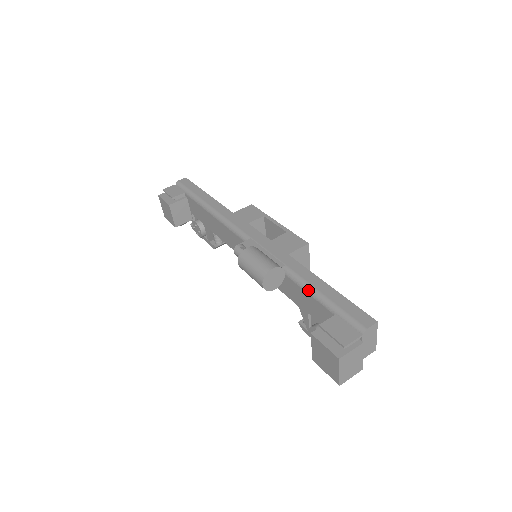
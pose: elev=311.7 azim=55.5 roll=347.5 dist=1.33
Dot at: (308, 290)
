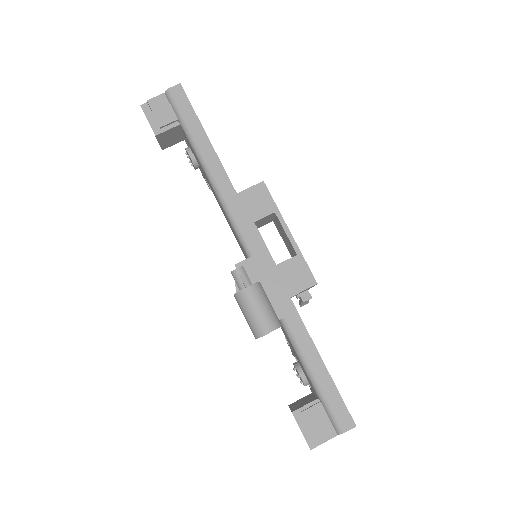
Dot at: (301, 361)
